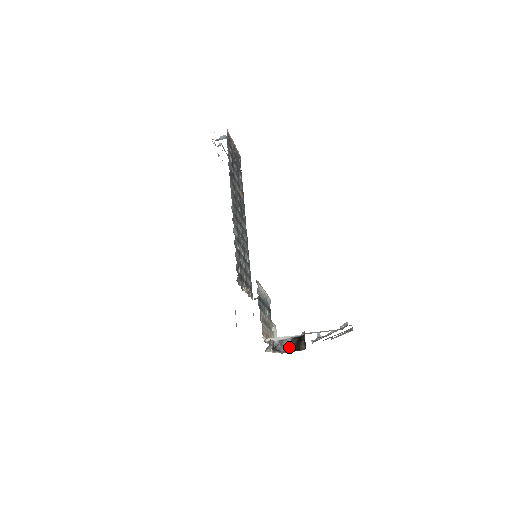
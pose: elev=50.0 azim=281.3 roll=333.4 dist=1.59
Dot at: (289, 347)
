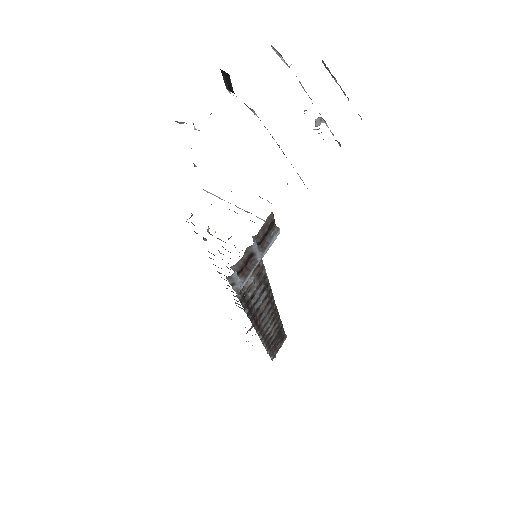
Dot at: occluded
